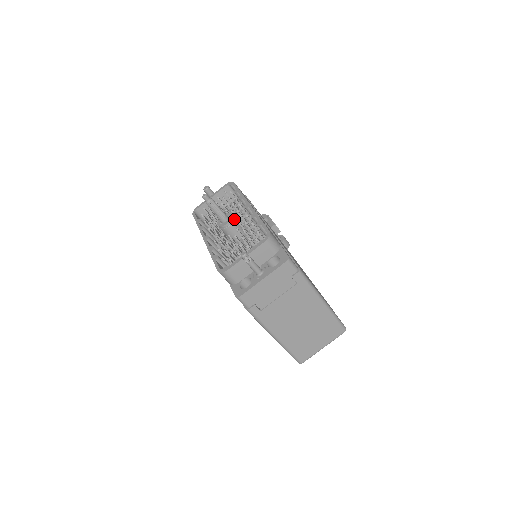
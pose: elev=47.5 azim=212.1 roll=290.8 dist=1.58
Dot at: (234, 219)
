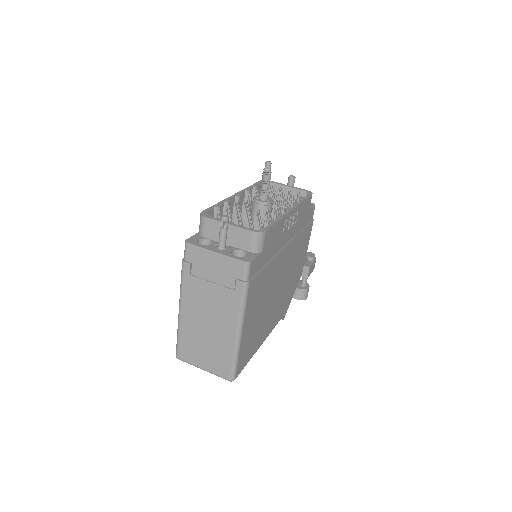
Dot at: (269, 205)
